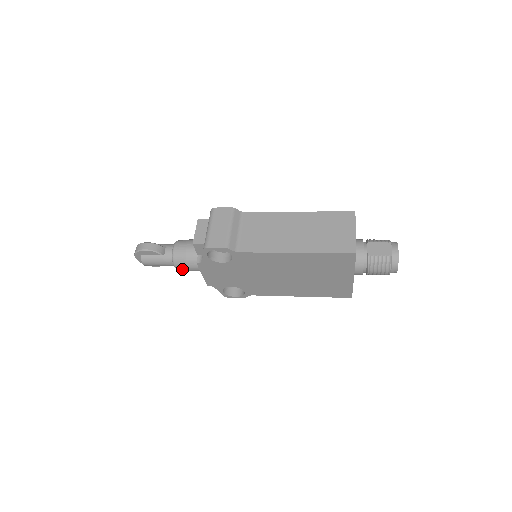
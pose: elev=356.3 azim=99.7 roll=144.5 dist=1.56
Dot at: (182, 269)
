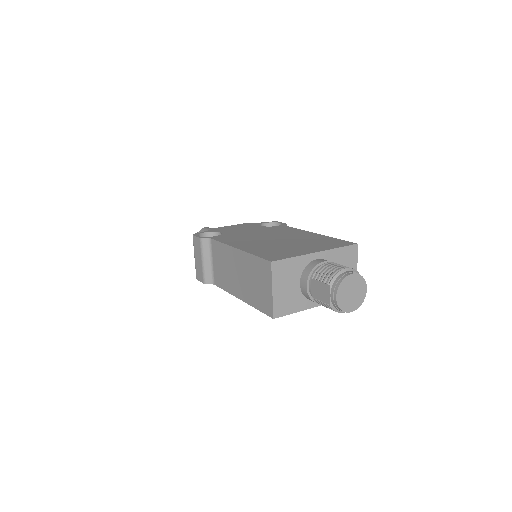
Dot at: occluded
